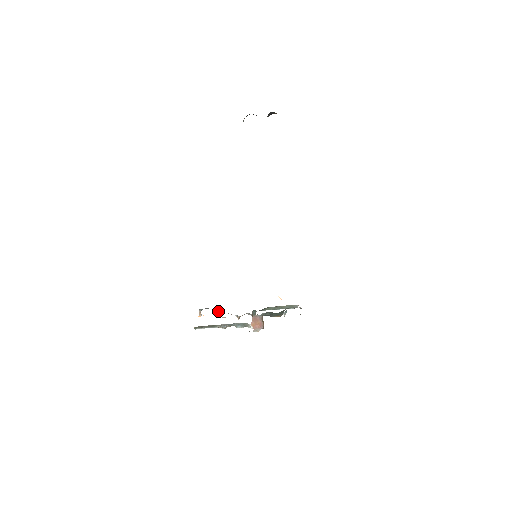
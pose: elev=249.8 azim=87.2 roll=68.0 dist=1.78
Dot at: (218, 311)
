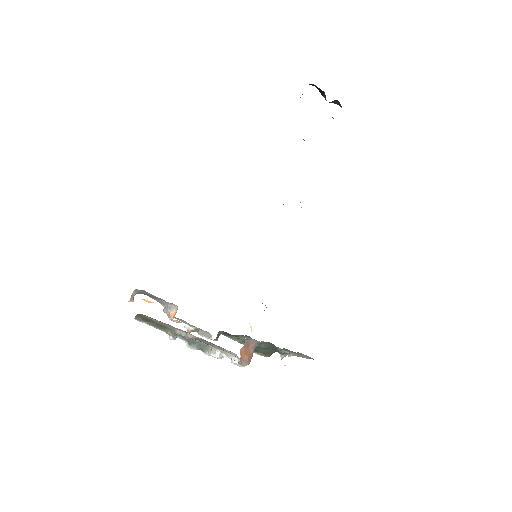
Dot at: (172, 307)
